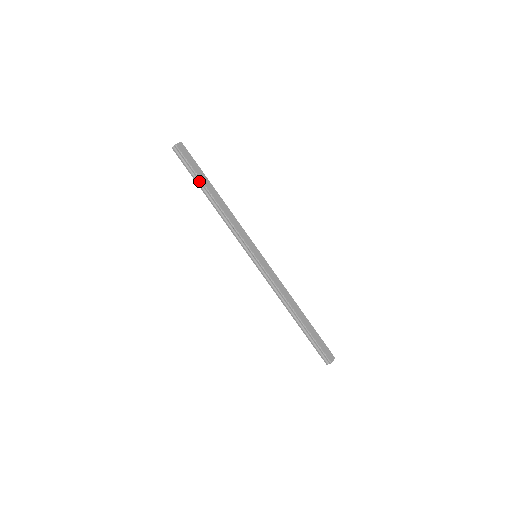
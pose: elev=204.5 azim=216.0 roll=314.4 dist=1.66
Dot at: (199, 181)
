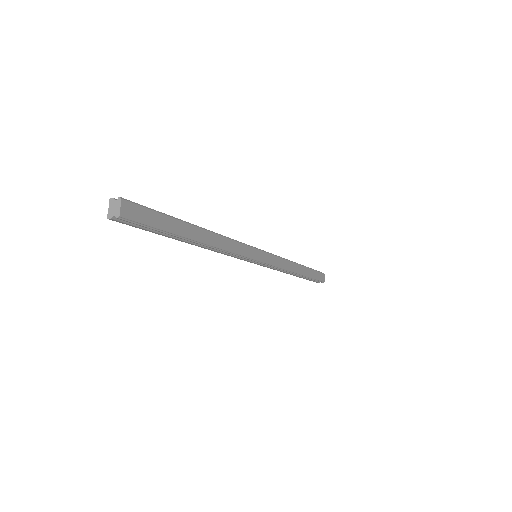
Dot at: (172, 235)
